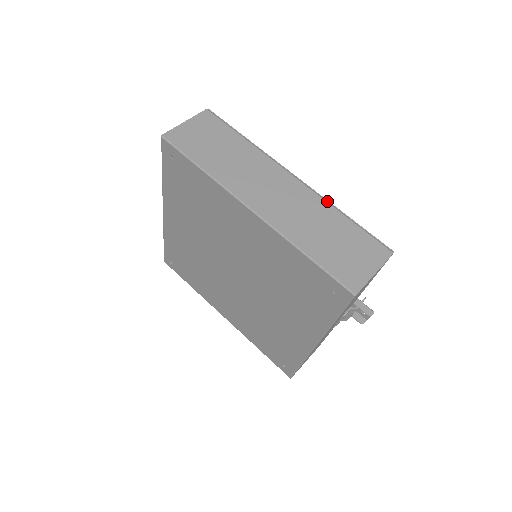
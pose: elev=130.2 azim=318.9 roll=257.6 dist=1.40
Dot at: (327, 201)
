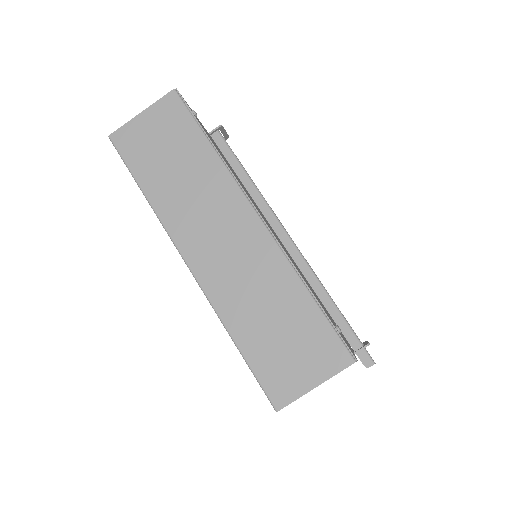
Dot at: (291, 263)
